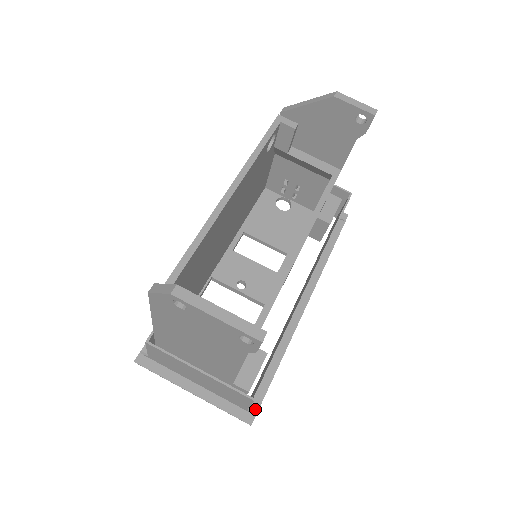
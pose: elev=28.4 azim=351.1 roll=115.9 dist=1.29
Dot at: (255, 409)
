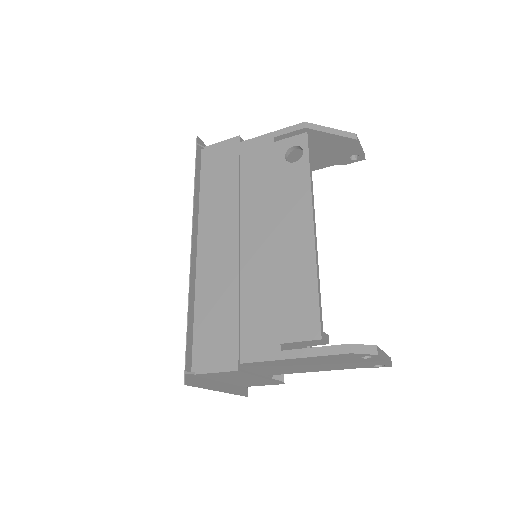
Dot at: occluded
